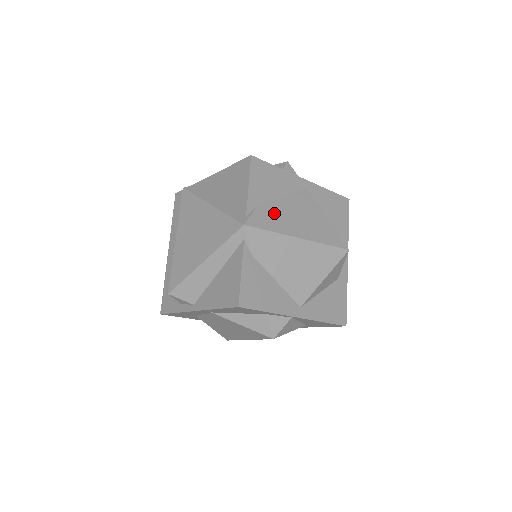
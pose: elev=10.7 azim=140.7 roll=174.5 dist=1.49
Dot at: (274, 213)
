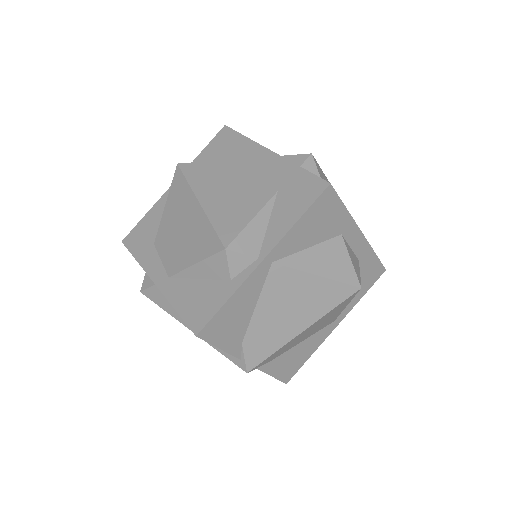
Dot at: (262, 334)
